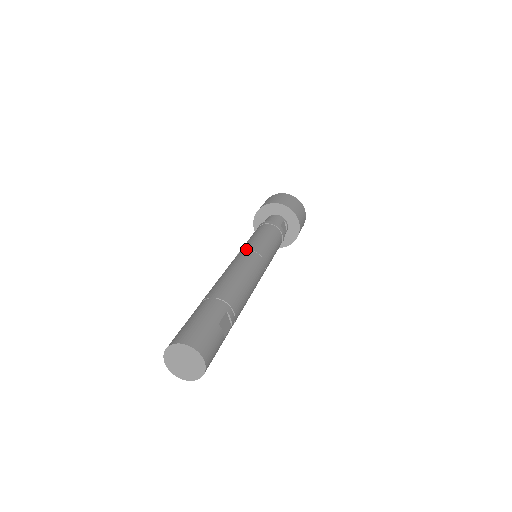
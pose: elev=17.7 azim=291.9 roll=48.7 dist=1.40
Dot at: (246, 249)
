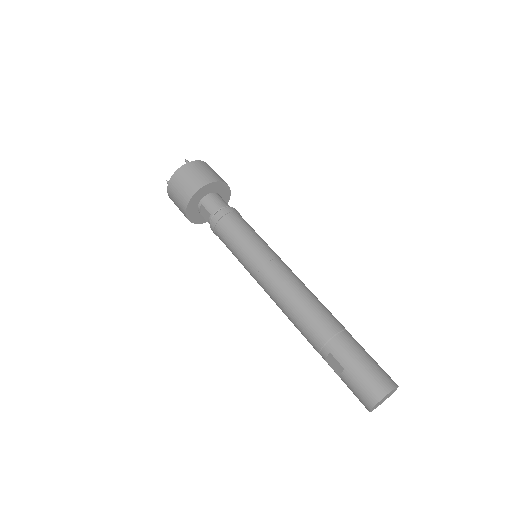
Dot at: (271, 258)
